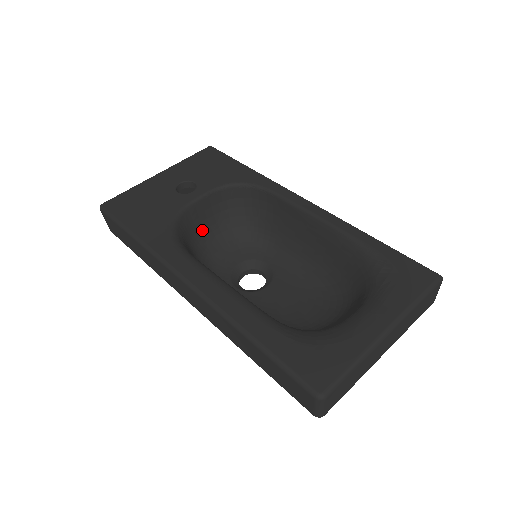
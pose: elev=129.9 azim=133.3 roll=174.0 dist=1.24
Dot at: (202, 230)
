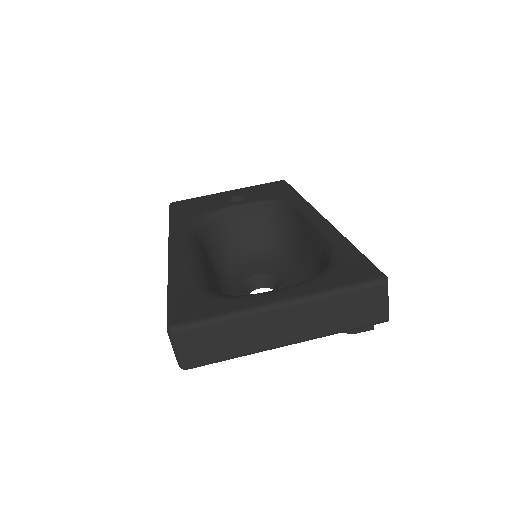
Dot at: (236, 237)
